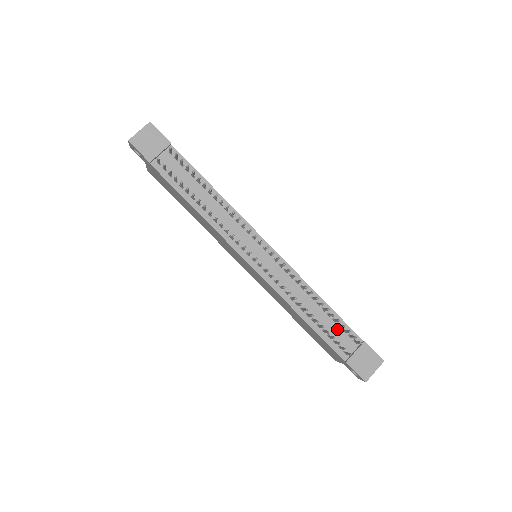
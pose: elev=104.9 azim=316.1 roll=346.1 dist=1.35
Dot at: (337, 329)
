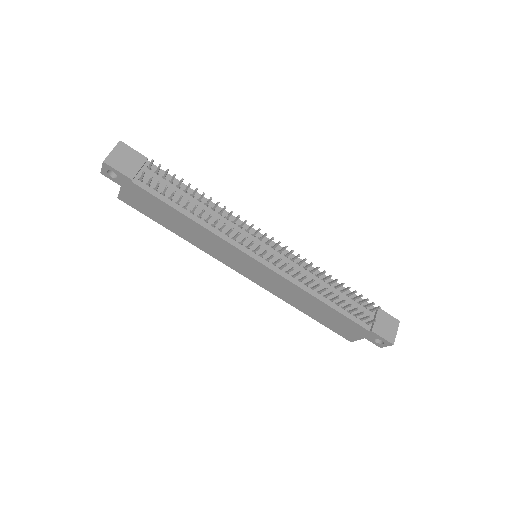
Dot at: (353, 303)
